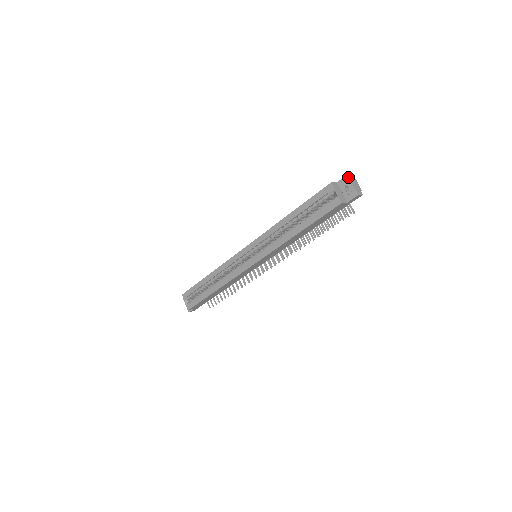
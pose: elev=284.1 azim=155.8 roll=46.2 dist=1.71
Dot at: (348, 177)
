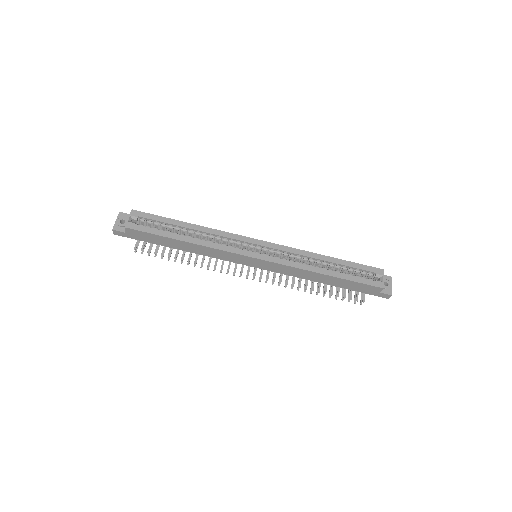
Dot at: occluded
